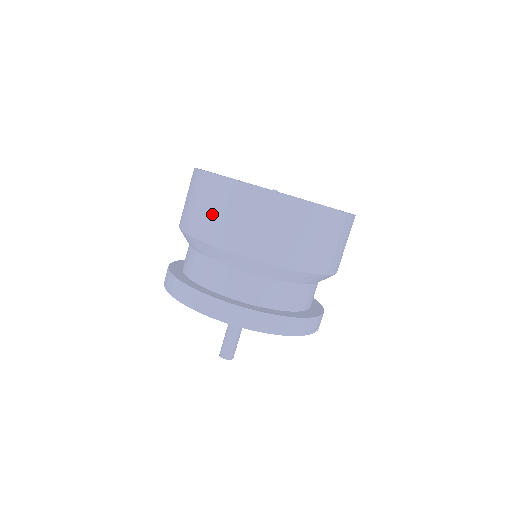
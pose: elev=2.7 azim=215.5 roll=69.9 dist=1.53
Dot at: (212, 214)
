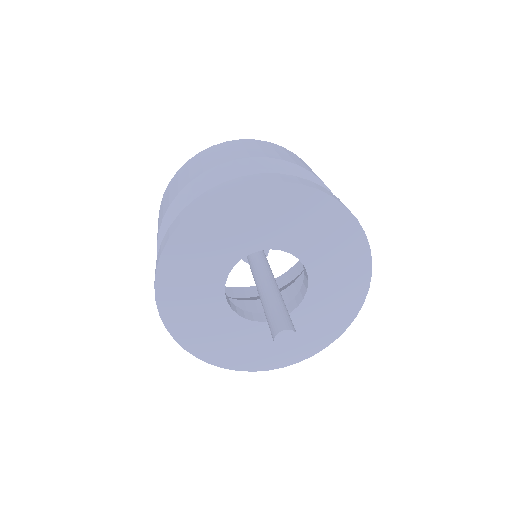
Dot at: (163, 207)
